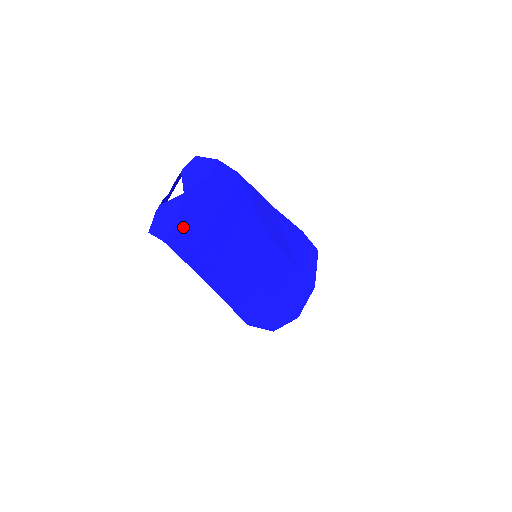
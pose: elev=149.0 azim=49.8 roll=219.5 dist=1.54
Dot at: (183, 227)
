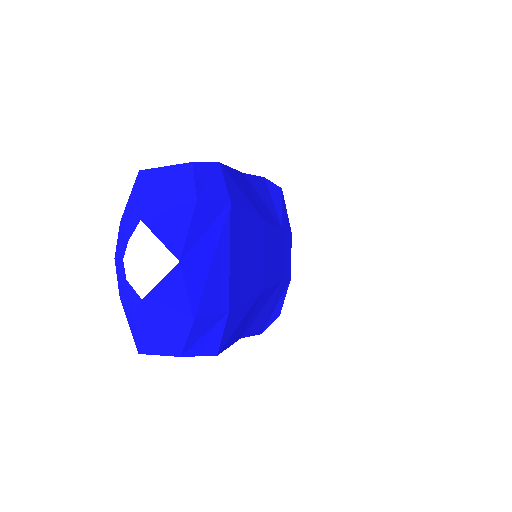
Dot at: (203, 316)
